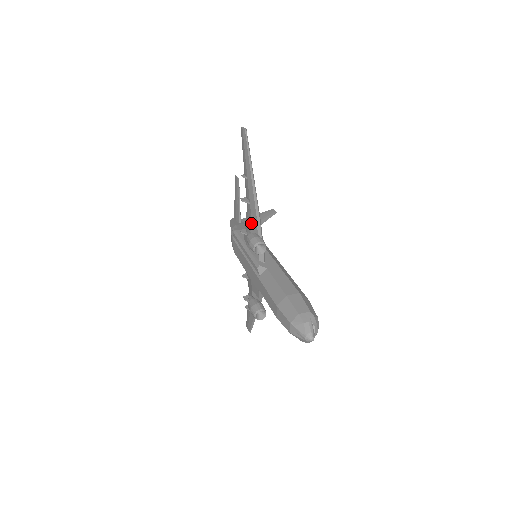
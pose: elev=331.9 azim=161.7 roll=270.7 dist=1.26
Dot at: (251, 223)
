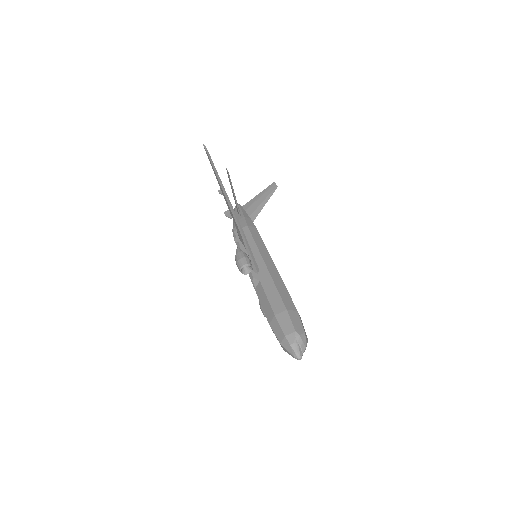
Dot at: (239, 236)
